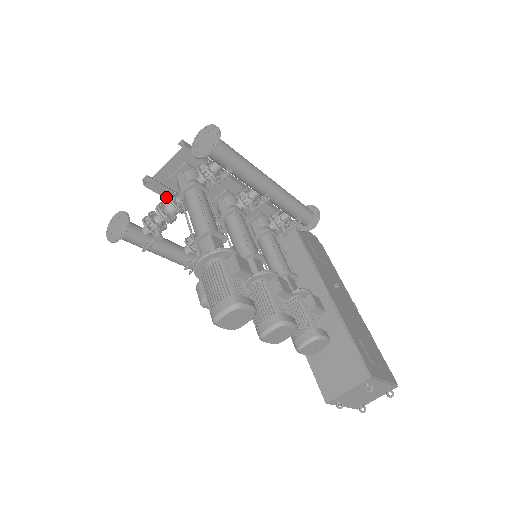
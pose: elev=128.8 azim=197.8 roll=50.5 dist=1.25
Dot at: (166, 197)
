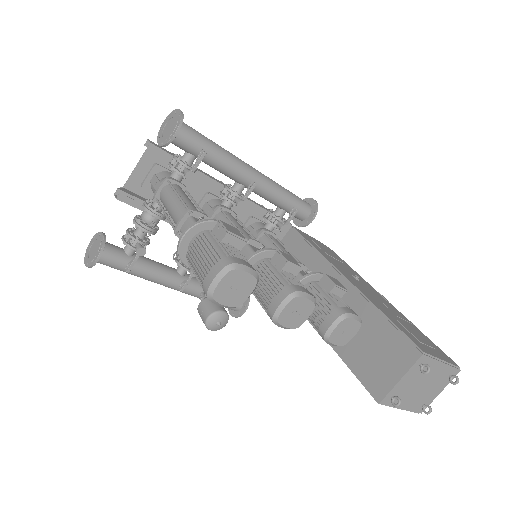
Dot at: (142, 205)
